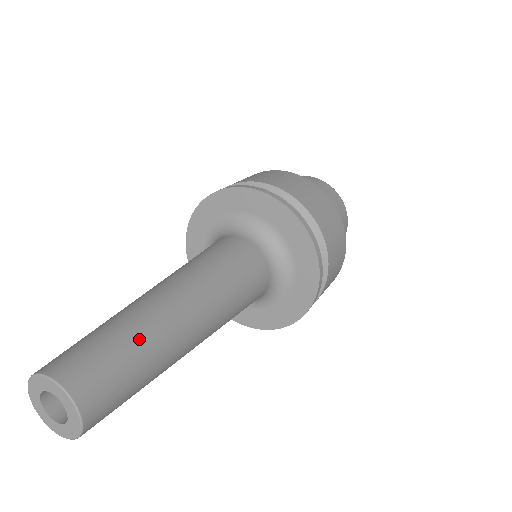
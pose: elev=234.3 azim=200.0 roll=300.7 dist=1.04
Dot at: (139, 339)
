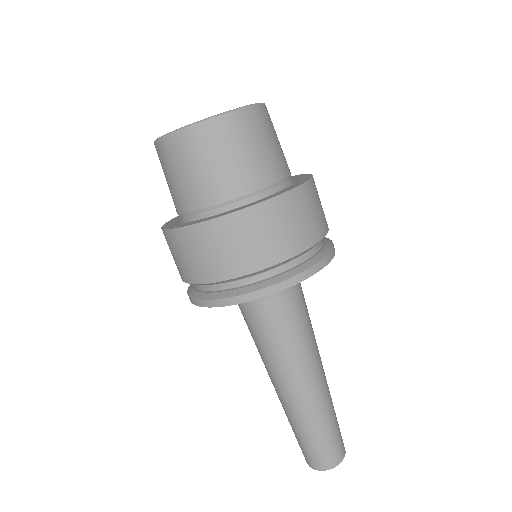
Dot at: (331, 419)
